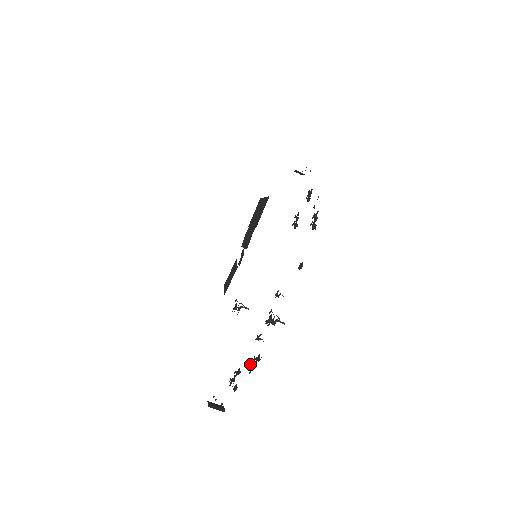
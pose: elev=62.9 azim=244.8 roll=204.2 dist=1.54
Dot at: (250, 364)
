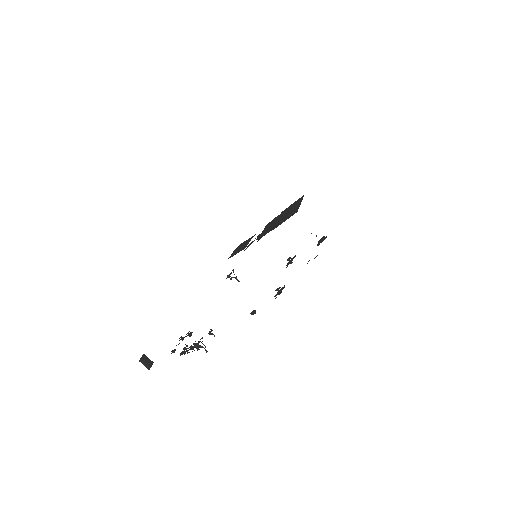
Dot at: occluded
